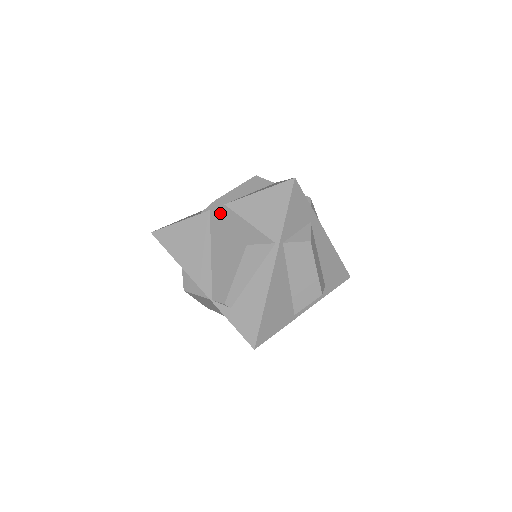
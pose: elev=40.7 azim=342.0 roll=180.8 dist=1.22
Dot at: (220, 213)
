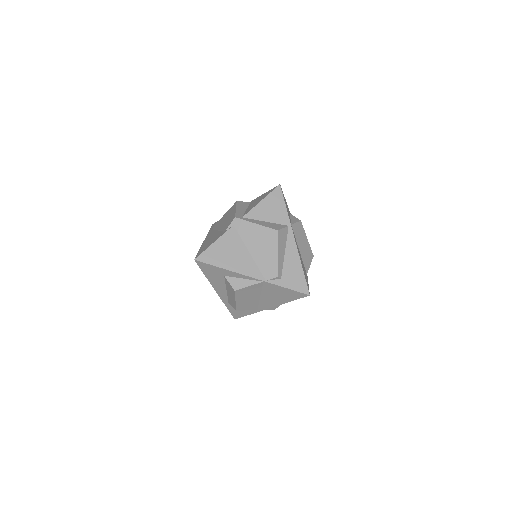
Dot at: (244, 222)
